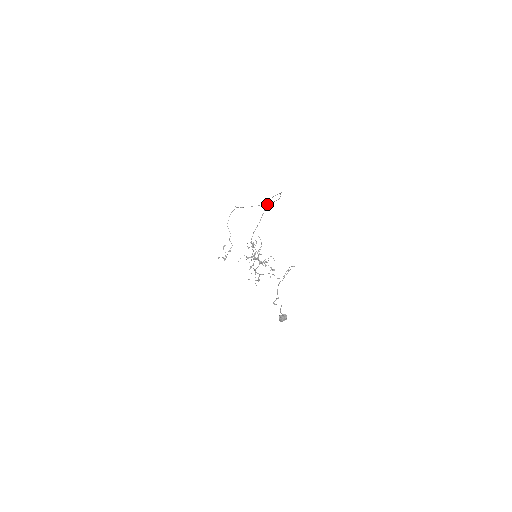
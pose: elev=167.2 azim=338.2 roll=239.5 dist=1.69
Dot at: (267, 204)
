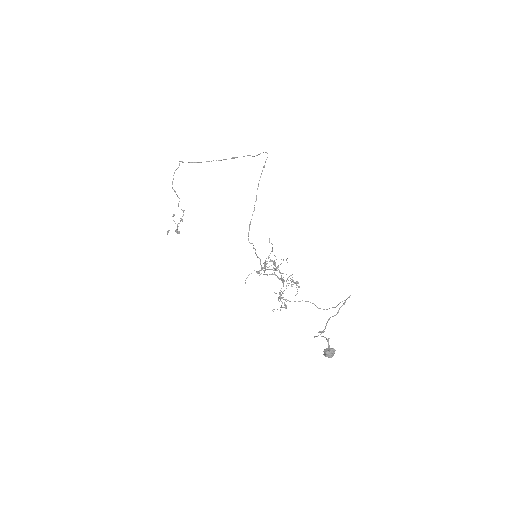
Dot at: (259, 180)
